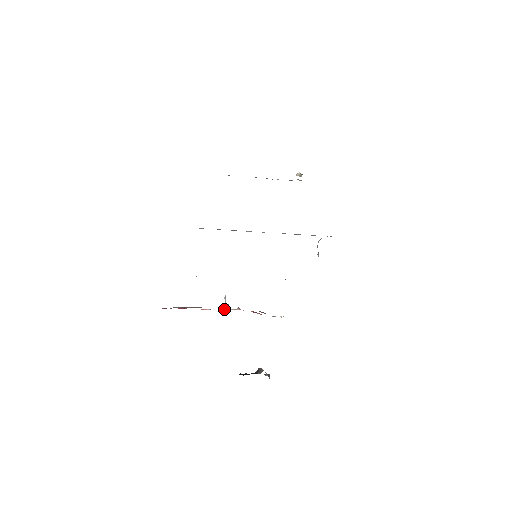
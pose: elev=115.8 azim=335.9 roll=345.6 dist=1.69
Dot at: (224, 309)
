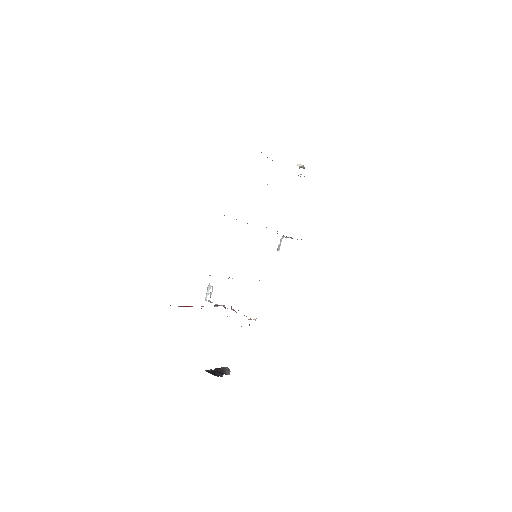
Dot at: (205, 299)
